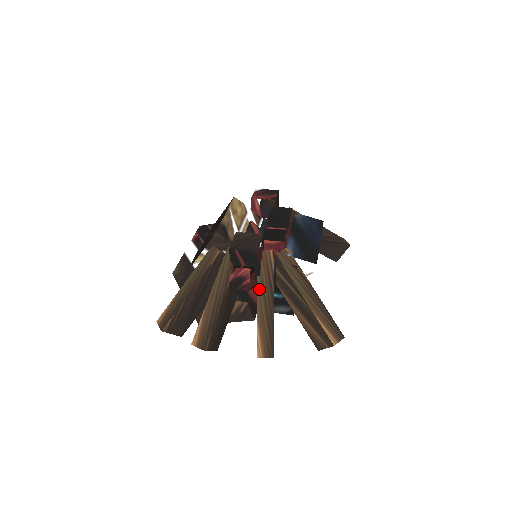
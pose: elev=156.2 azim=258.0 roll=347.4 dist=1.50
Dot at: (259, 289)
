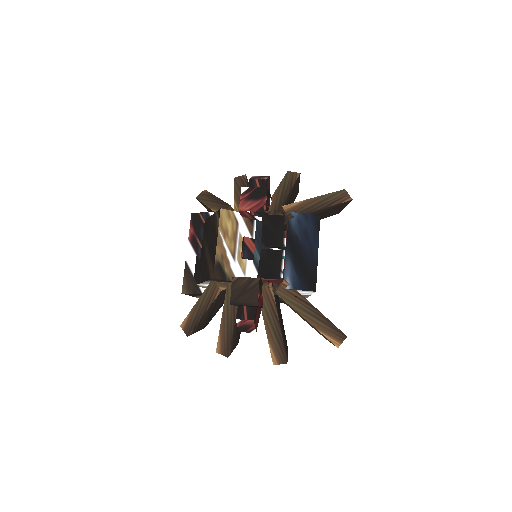
Dot at: (265, 318)
